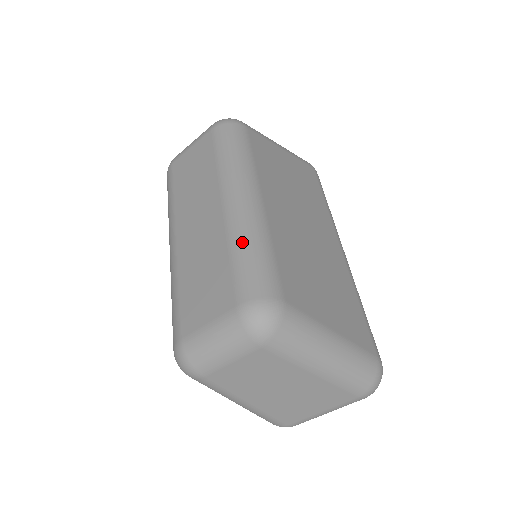
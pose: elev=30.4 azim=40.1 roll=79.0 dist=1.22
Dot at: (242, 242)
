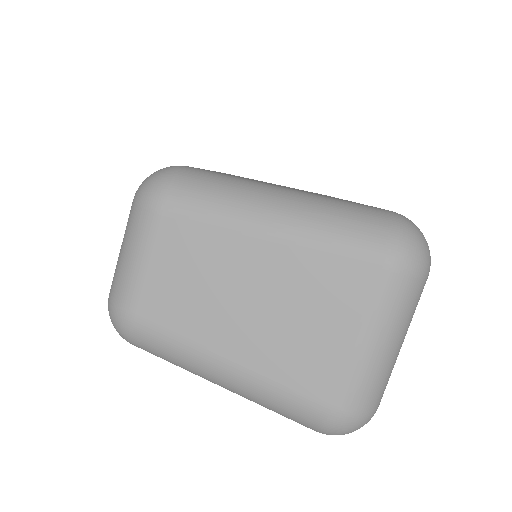
Dot at: occluded
